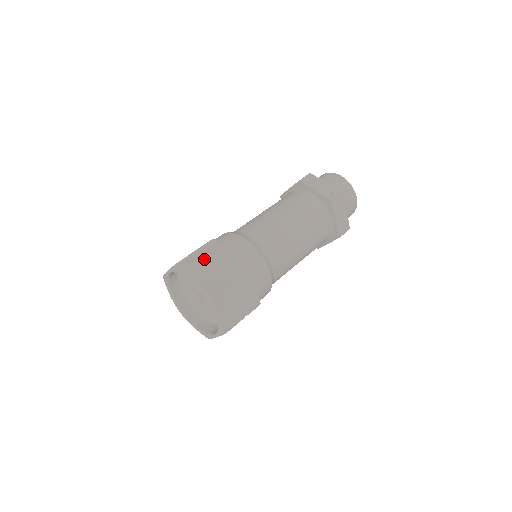
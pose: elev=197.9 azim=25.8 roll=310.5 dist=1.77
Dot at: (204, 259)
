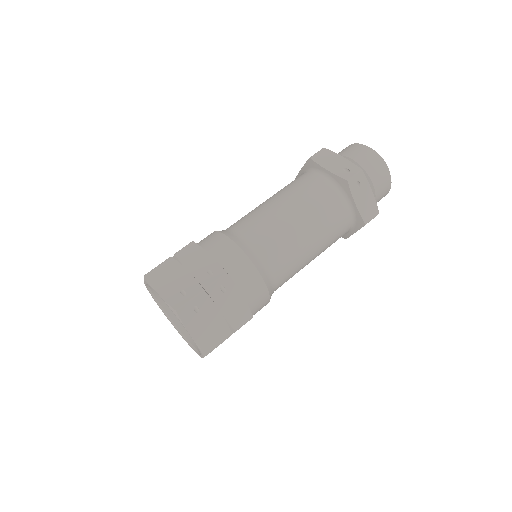
Dot at: (178, 267)
